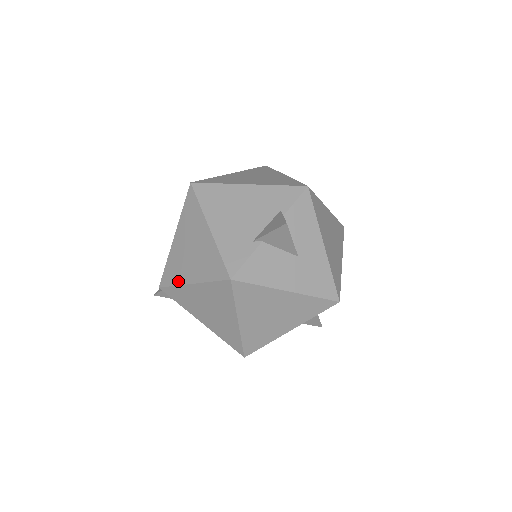
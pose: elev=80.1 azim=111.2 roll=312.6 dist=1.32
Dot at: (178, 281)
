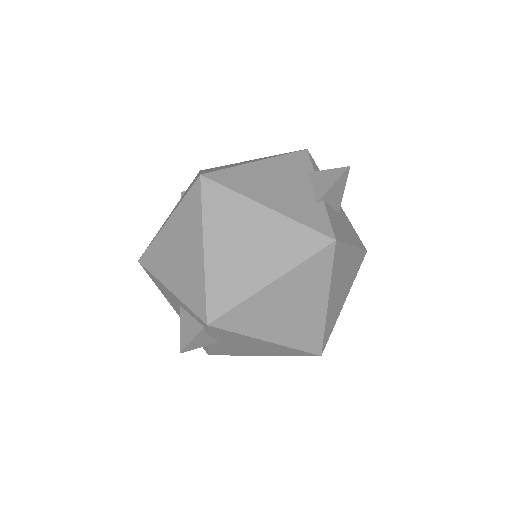
Dot at: (244, 294)
